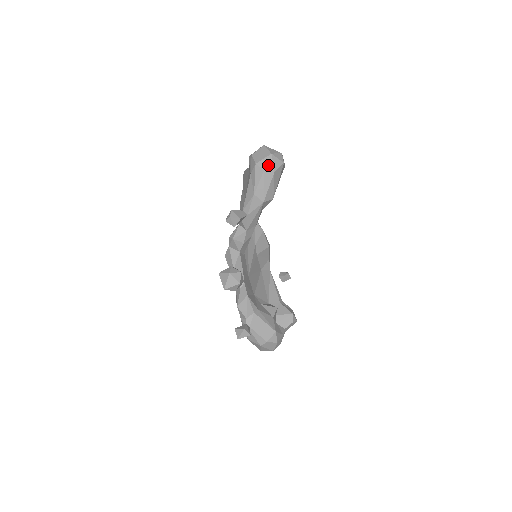
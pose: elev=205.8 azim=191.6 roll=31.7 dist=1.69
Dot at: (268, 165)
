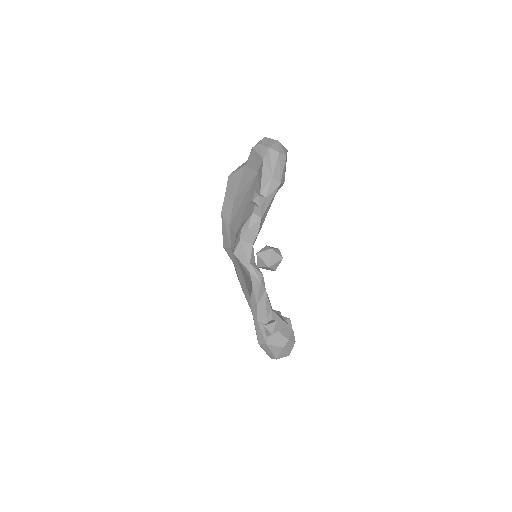
Dot at: (280, 149)
